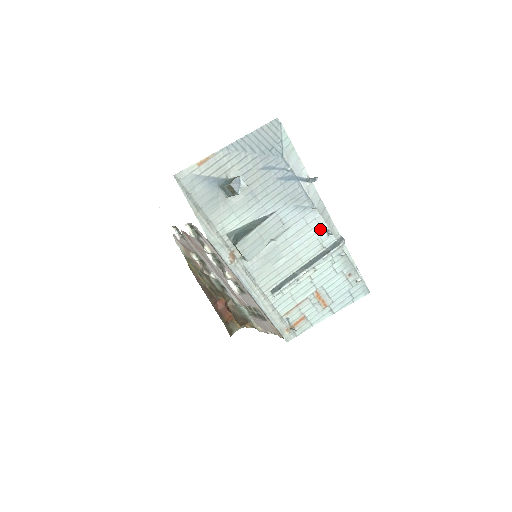
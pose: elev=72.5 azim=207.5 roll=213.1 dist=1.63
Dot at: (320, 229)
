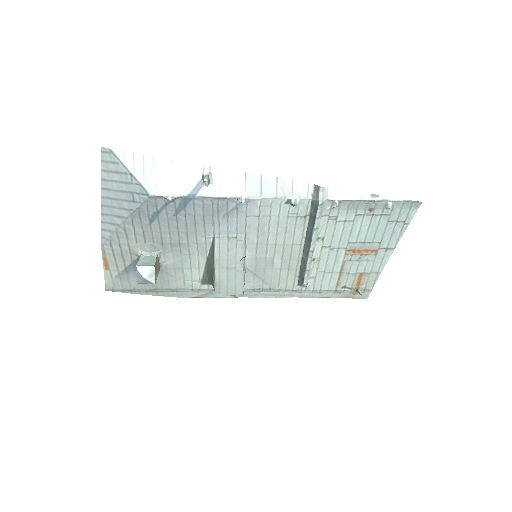
Dot at: (278, 208)
